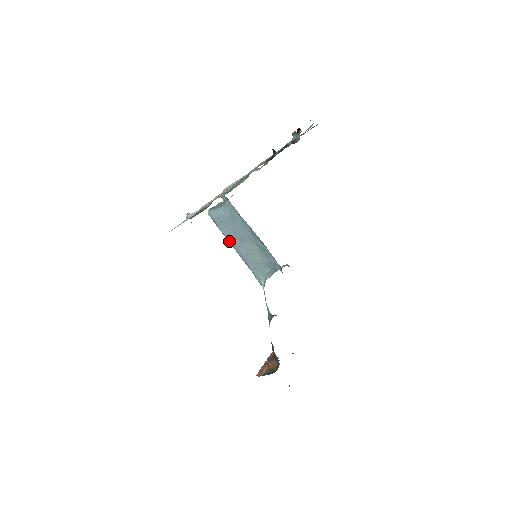
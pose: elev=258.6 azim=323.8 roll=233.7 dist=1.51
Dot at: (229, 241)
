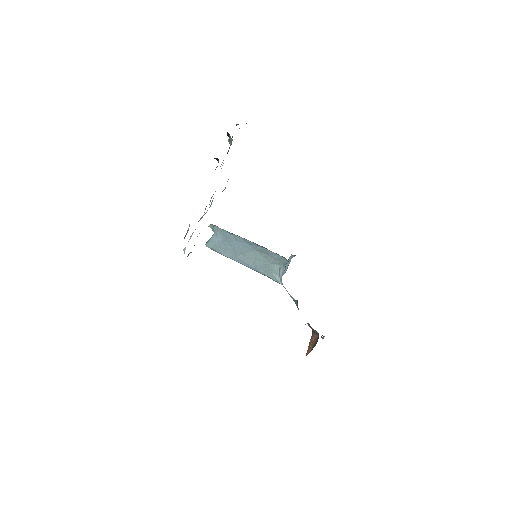
Dot at: (234, 260)
